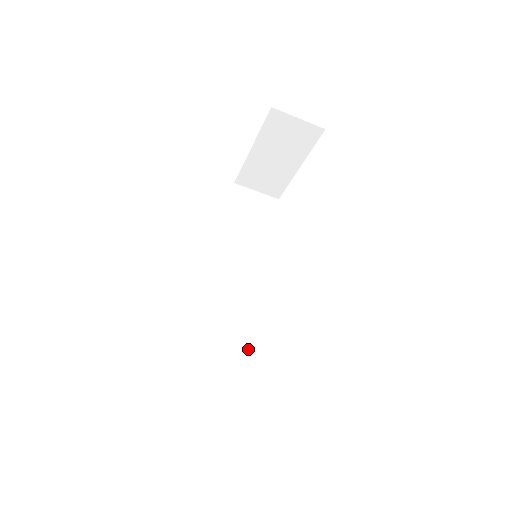
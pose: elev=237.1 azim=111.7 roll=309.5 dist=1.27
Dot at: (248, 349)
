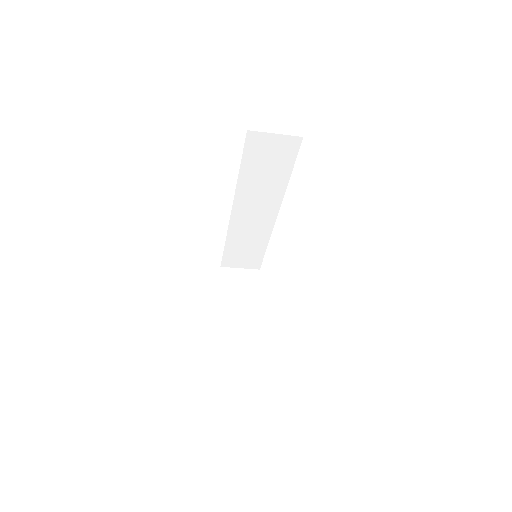
Dot at: (265, 247)
